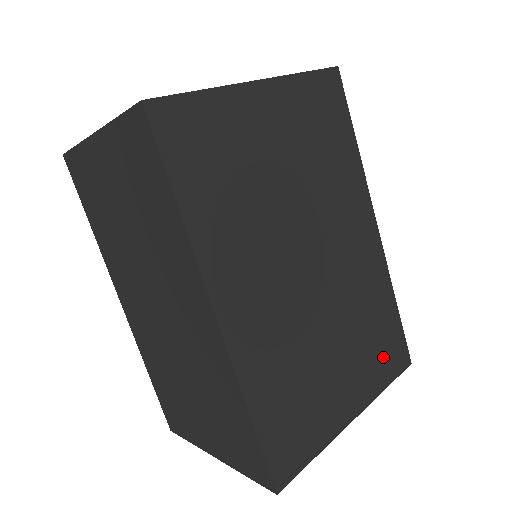
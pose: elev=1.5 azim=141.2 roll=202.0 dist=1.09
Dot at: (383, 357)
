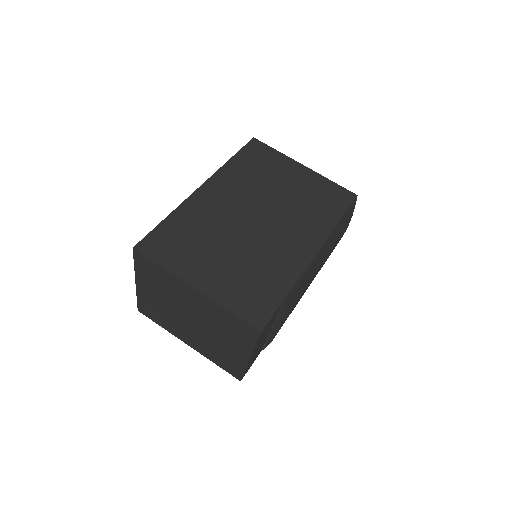
Dot at: (247, 297)
